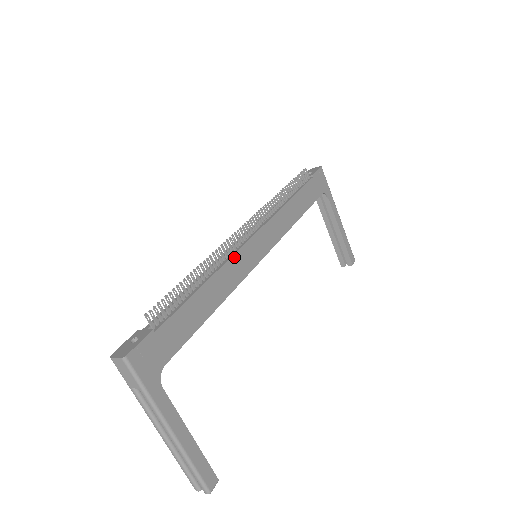
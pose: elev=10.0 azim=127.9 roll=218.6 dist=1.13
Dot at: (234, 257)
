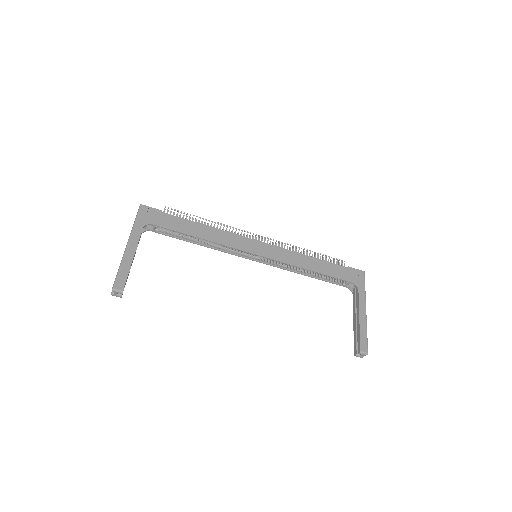
Dot at: (235, 235)
